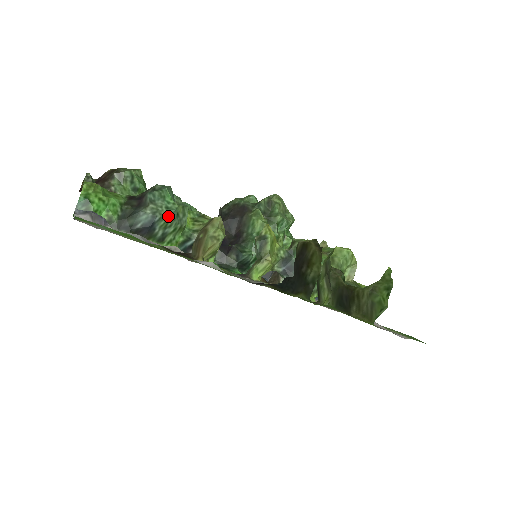
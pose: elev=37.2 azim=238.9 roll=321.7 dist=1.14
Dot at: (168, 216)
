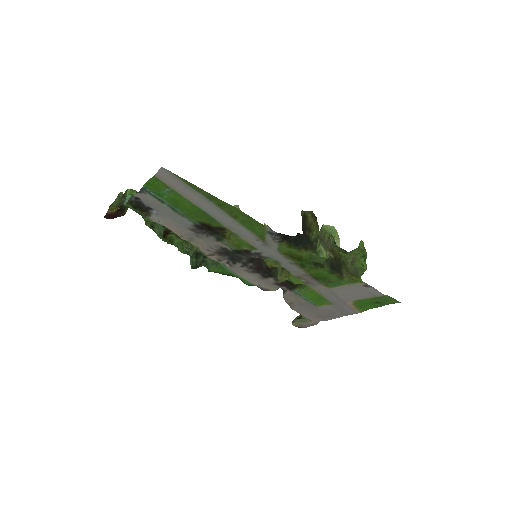
Dot at: occluded
